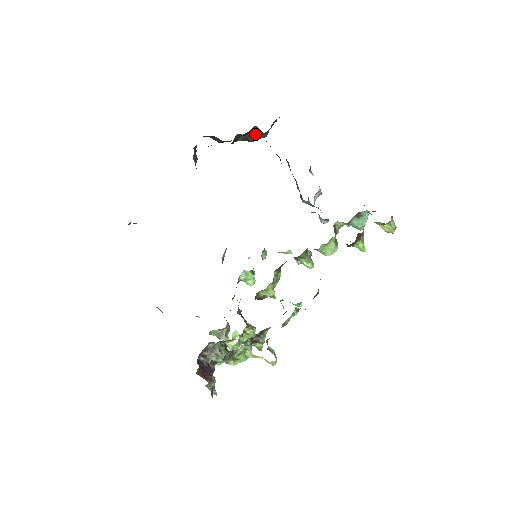
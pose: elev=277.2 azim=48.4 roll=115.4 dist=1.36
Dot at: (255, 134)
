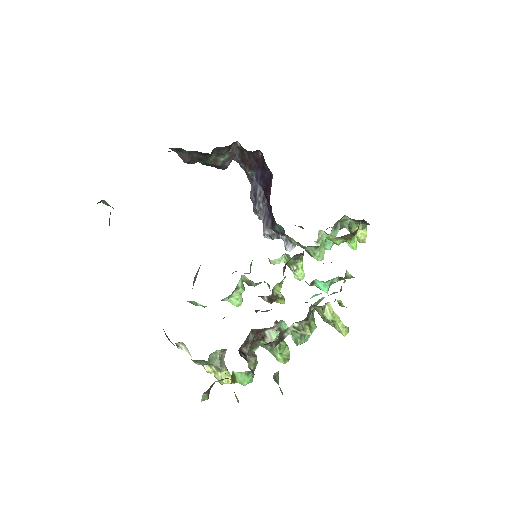
Dot at: (227, 155)
